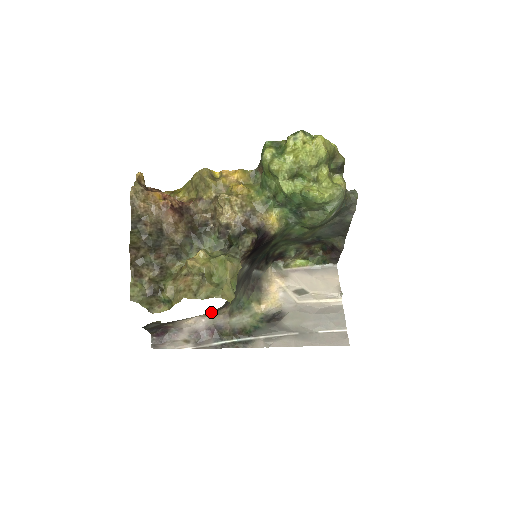
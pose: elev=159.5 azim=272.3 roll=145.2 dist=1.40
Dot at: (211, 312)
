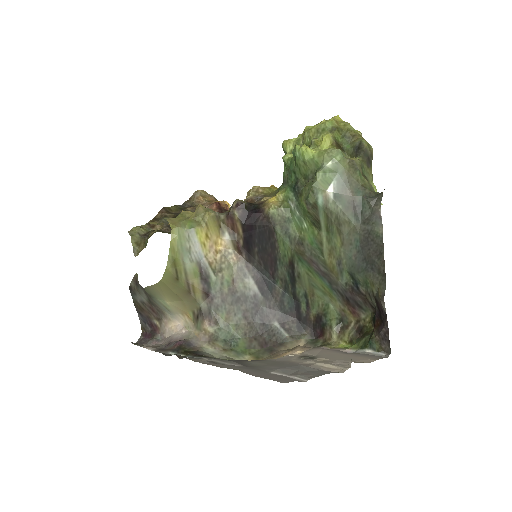
Dot at: (191, 315)
